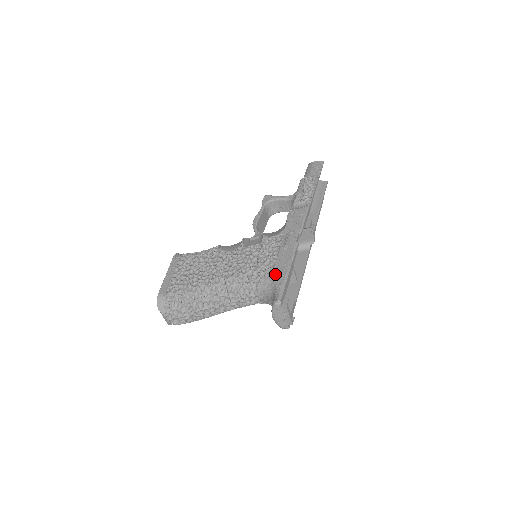
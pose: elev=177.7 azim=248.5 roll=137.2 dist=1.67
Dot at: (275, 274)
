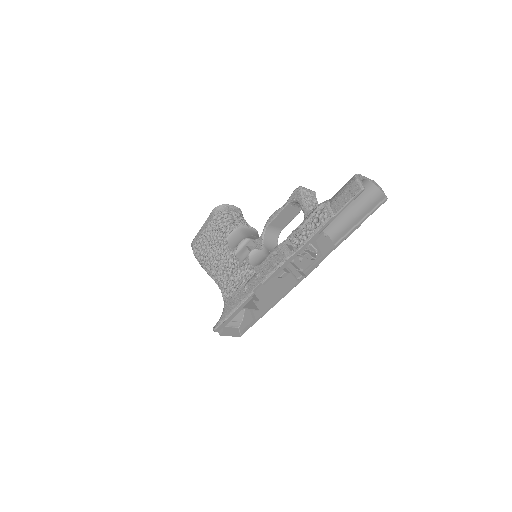
Dot at: (226, 306)
